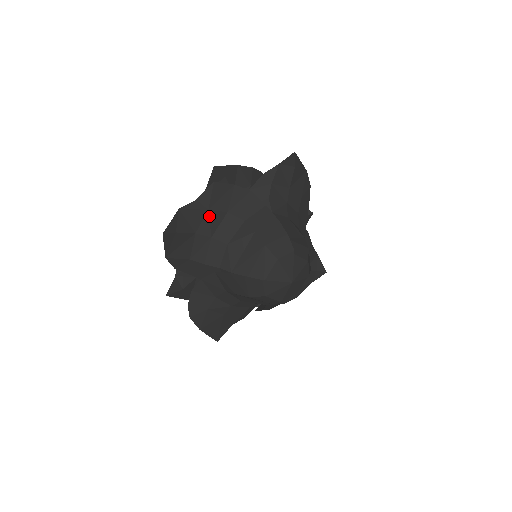
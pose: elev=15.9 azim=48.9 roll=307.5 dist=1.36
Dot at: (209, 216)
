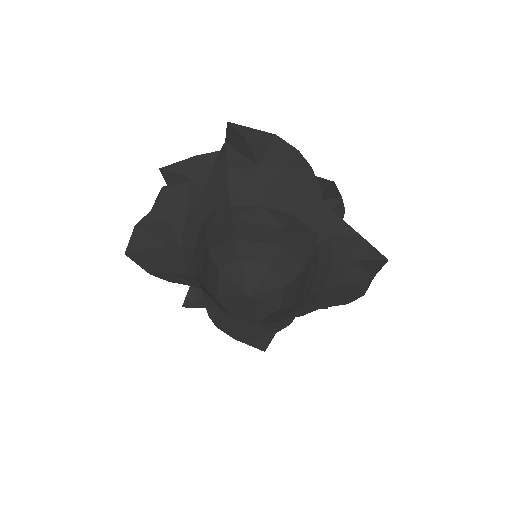
Dot at: (169, 225)
